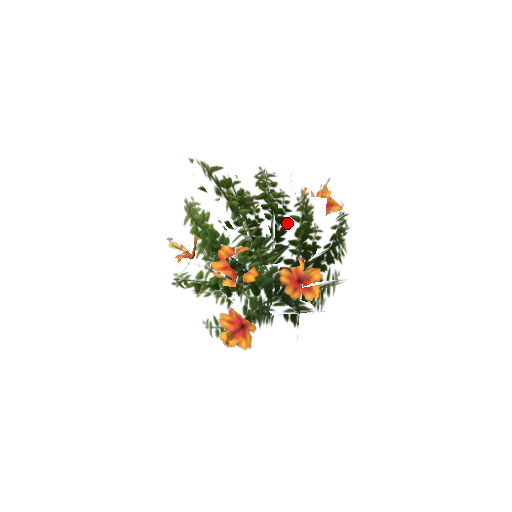
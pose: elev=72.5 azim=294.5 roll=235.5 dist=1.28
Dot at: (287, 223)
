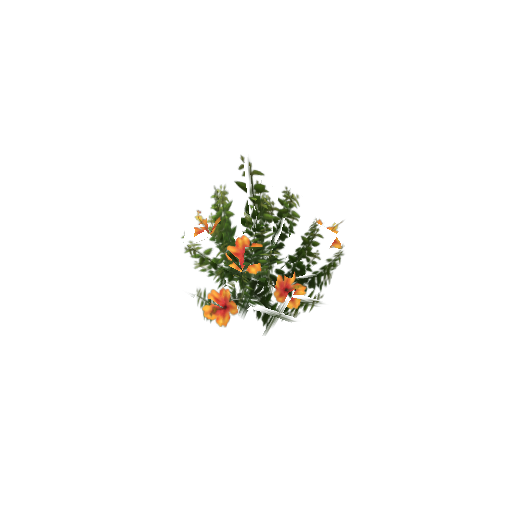
Dot at: (296, 240)
